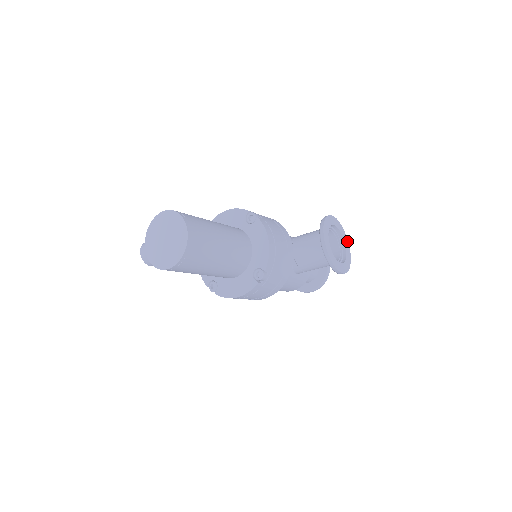
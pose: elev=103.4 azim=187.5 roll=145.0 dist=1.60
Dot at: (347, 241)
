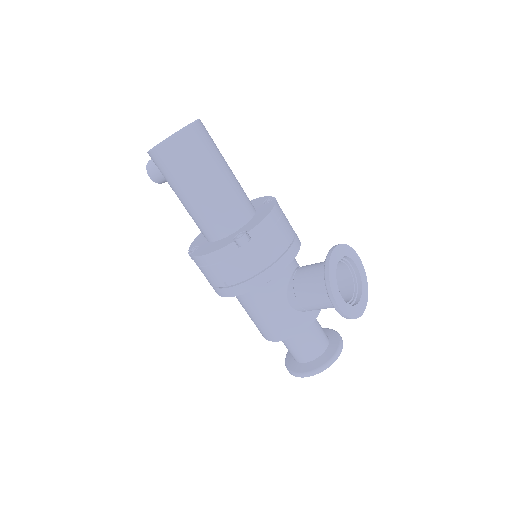
Dot at: (366, 300)
